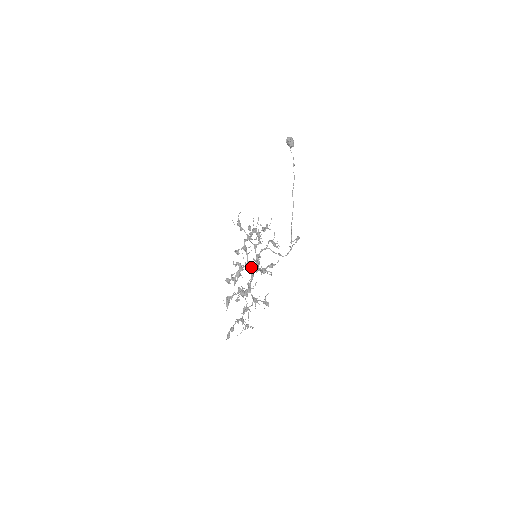
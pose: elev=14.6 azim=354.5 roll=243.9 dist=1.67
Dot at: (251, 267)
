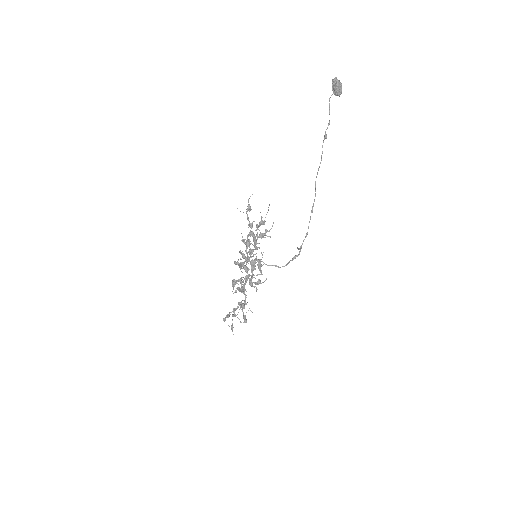
Dot at: (246, 270)
